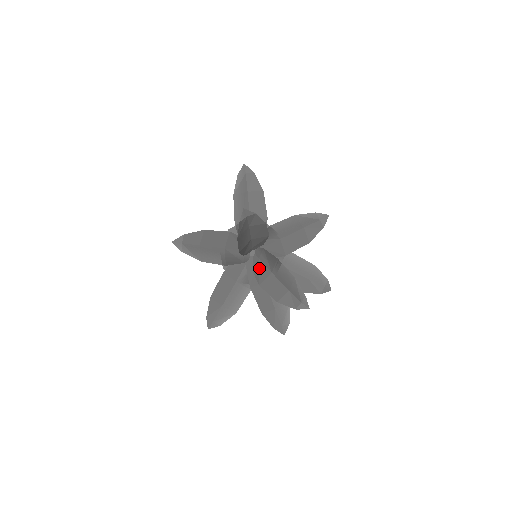
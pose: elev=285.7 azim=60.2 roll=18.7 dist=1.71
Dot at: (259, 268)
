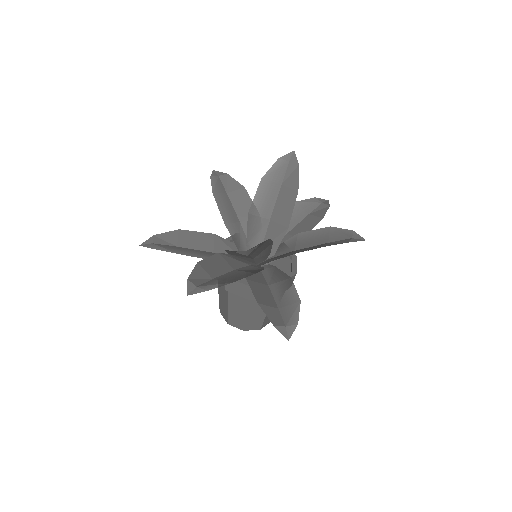
Dot at: occluded
